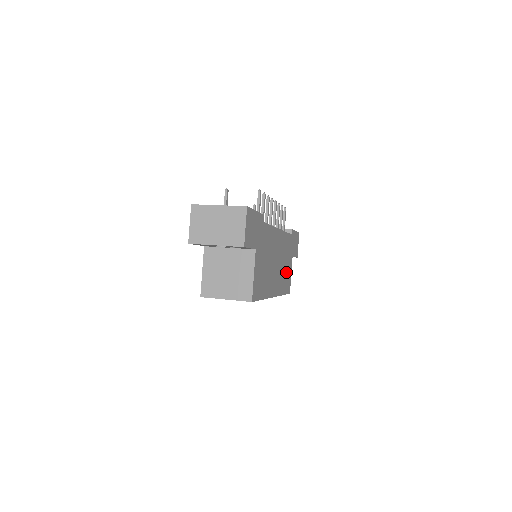
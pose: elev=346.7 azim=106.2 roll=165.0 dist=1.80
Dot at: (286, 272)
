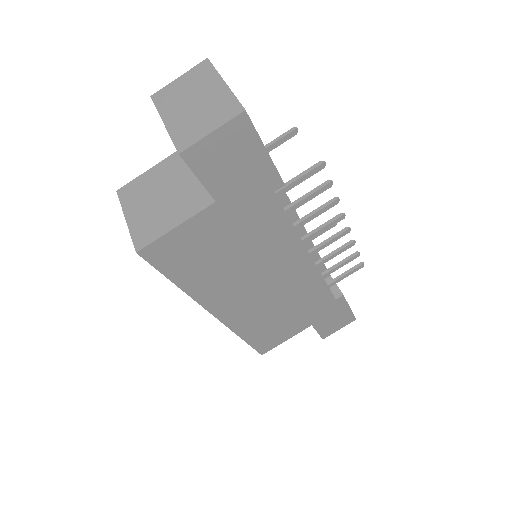
Dot at: (278, 324)
